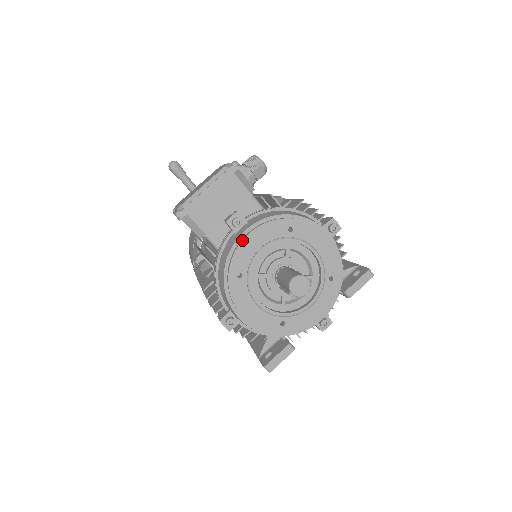
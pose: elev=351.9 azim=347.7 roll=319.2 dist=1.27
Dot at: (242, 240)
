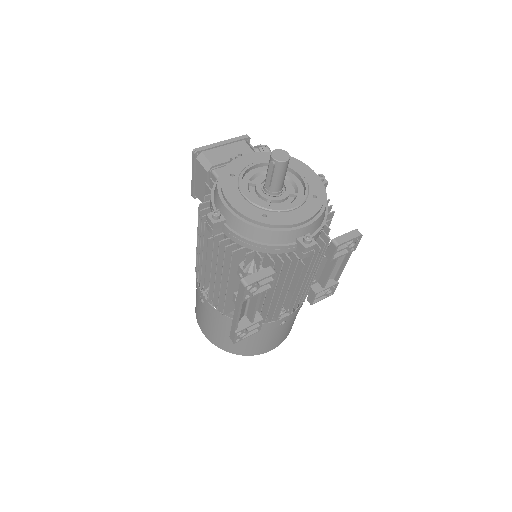
Dot at: (240, 156)
